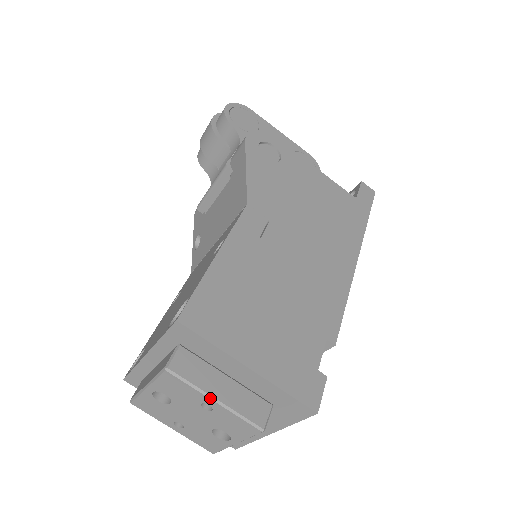
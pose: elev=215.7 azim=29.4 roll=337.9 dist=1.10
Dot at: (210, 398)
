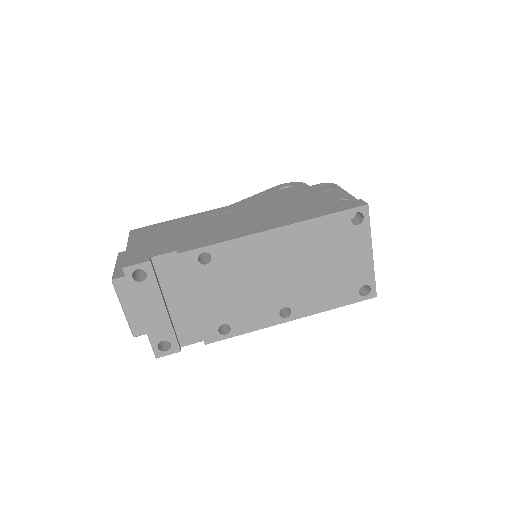
Dot at: (115, 265)
